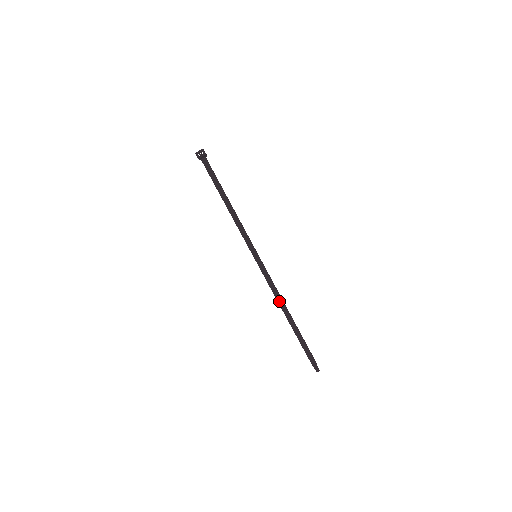
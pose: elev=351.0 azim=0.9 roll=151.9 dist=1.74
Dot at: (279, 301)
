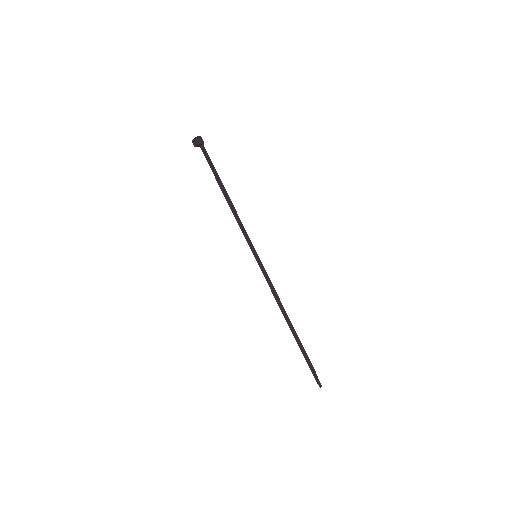
Dot at: (280, 307)
